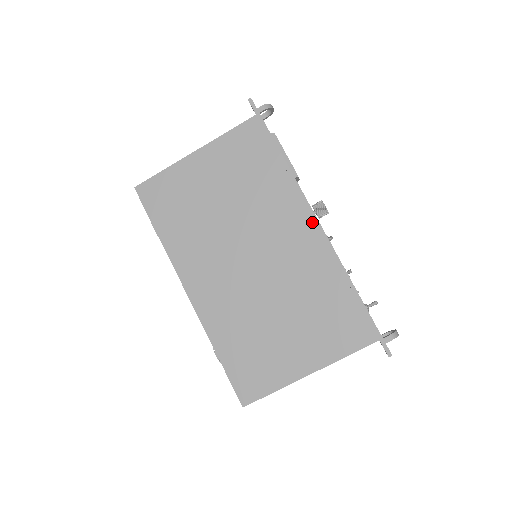
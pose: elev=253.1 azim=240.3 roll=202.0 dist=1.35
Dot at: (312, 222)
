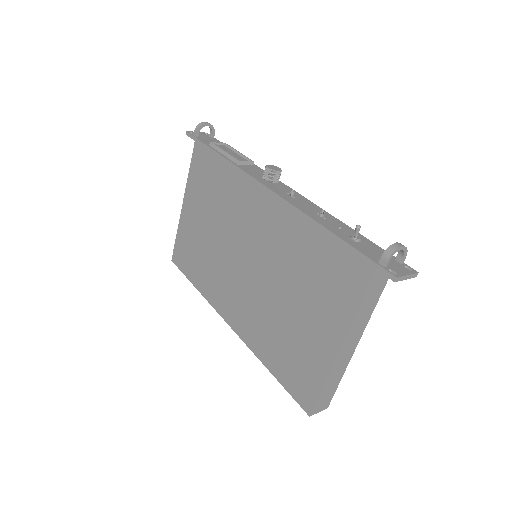
Dot at: (264, 192)
